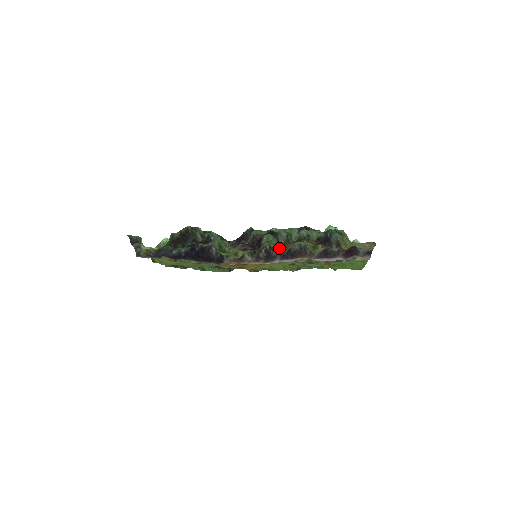
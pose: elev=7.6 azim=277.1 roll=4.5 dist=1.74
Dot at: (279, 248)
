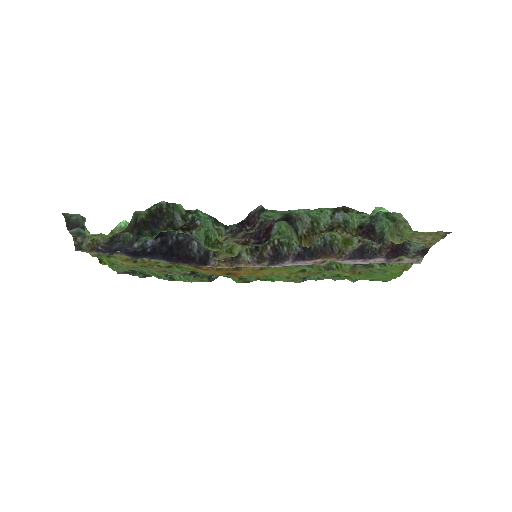
Dot at: (297, 241)
